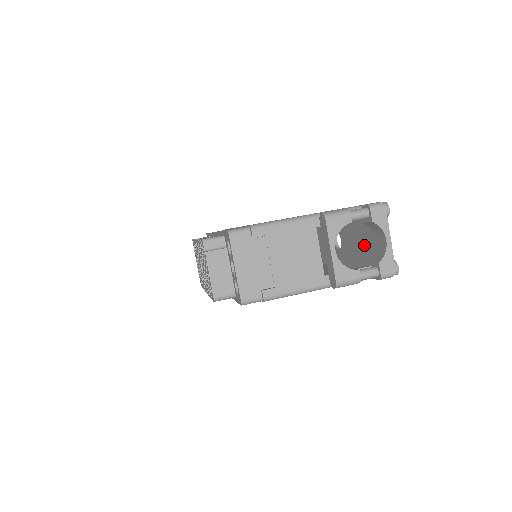
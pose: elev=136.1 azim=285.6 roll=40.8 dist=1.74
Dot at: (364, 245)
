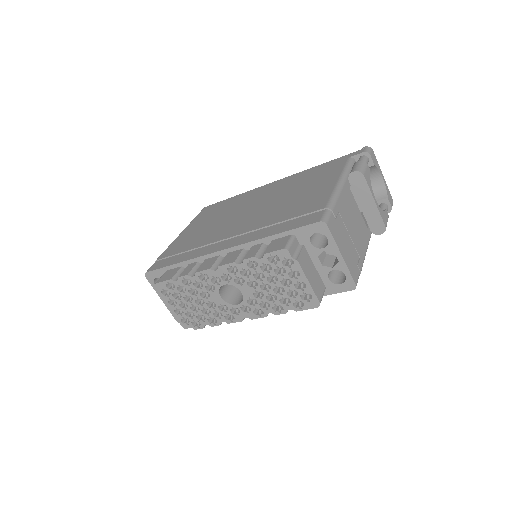
Dot at: occluded
